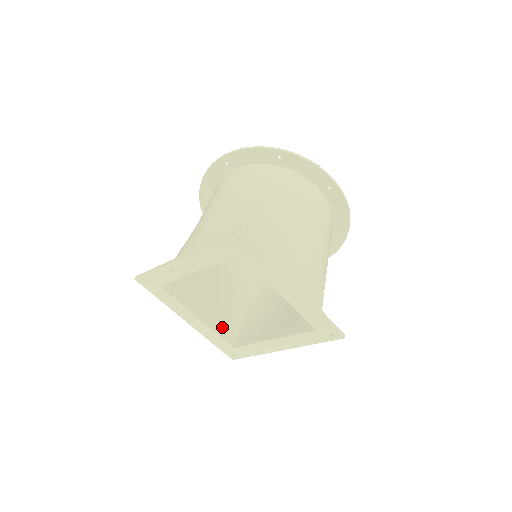
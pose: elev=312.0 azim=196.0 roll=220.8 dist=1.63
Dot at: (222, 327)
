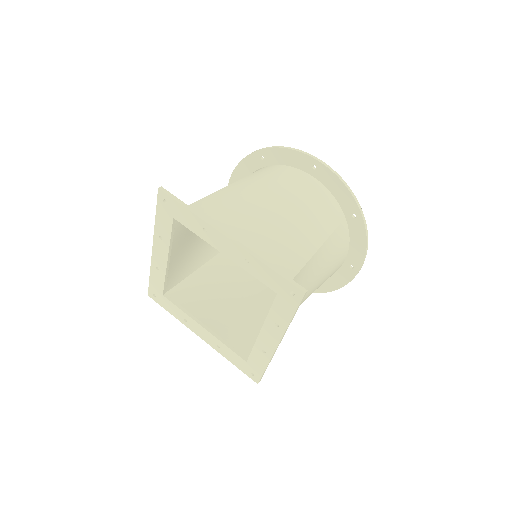
Dot at: (172, 274)
